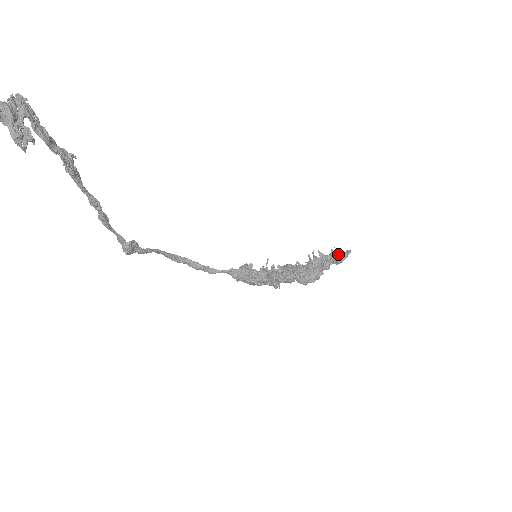
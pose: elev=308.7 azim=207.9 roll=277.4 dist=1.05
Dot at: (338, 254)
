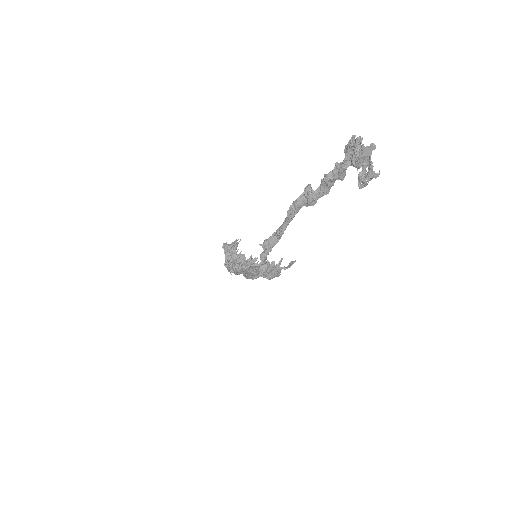
Dot at: (234, 244)
